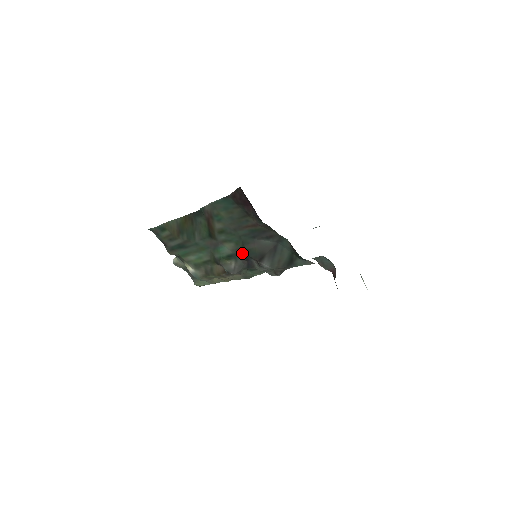
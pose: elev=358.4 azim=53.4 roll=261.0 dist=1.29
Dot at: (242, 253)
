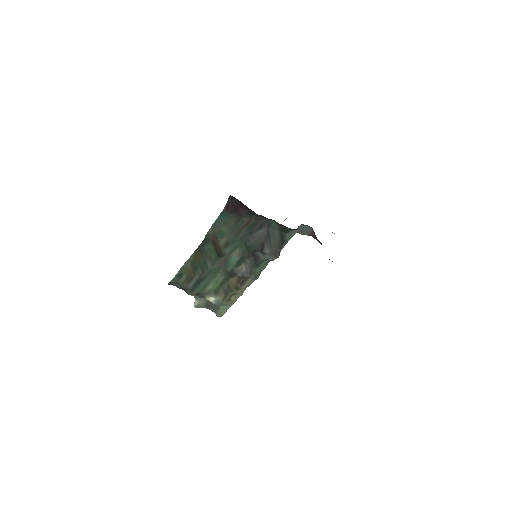
Dot at: (247, 252)
